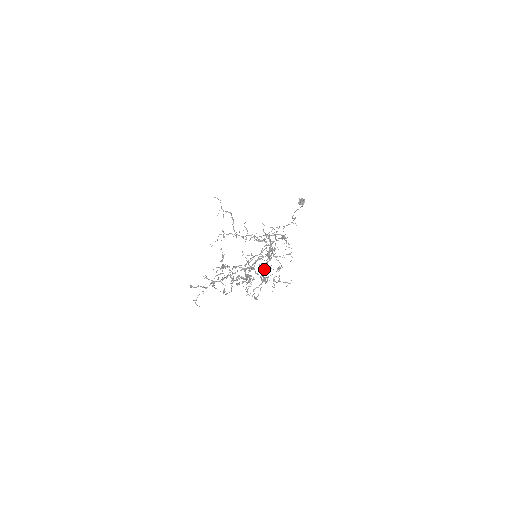
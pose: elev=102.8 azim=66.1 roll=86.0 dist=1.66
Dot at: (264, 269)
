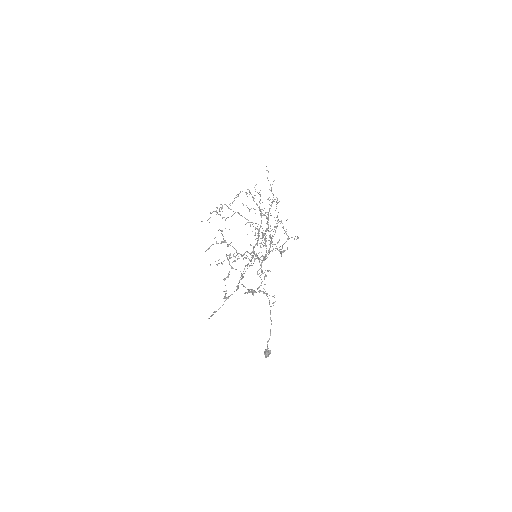
Dot at: occluded
